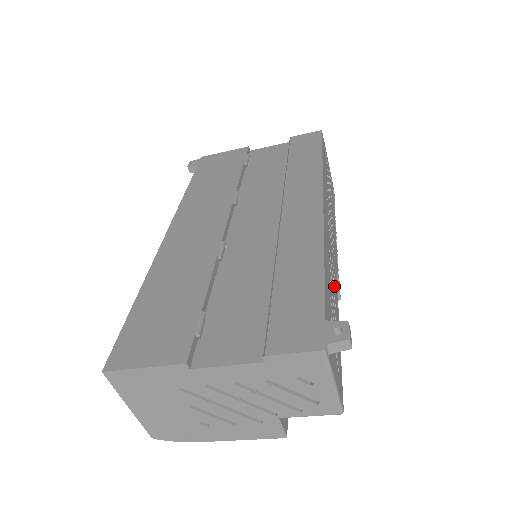
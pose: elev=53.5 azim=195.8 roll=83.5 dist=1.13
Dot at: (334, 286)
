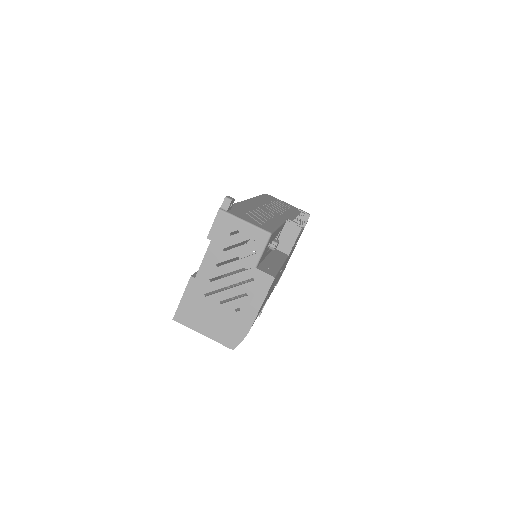
Dot at: occluded
